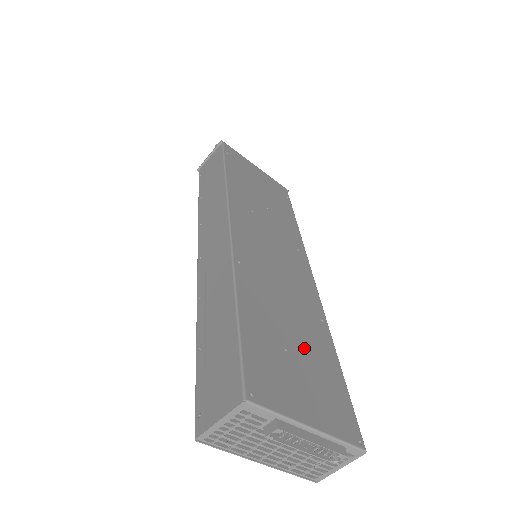
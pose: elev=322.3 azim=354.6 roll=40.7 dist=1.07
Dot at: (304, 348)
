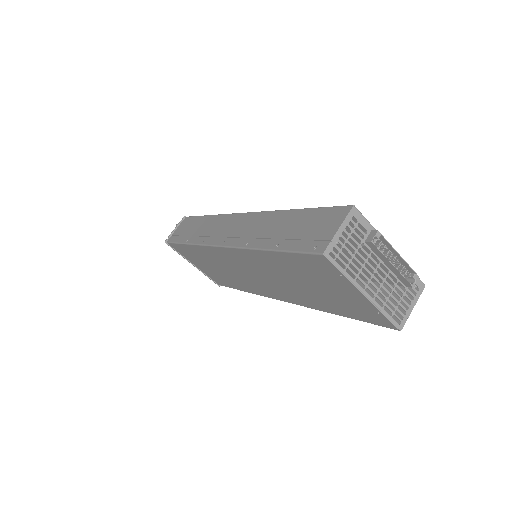
Dot at: occluded
